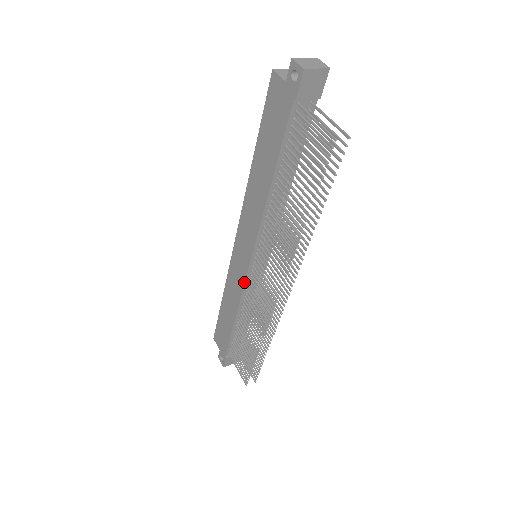
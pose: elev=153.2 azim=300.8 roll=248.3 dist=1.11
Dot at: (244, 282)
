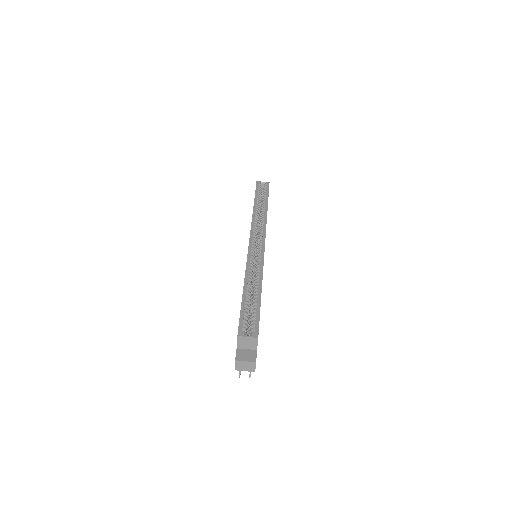
Dot at: occluded
